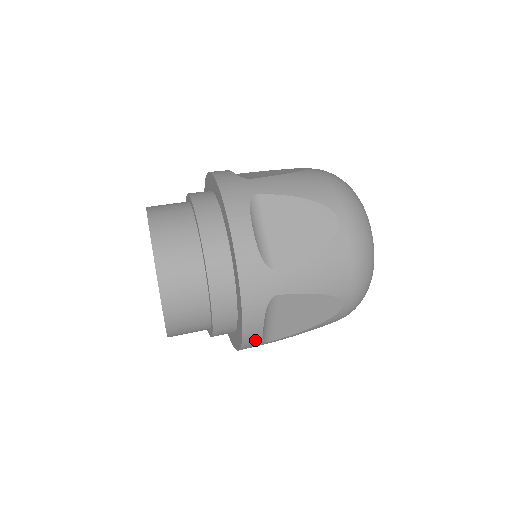
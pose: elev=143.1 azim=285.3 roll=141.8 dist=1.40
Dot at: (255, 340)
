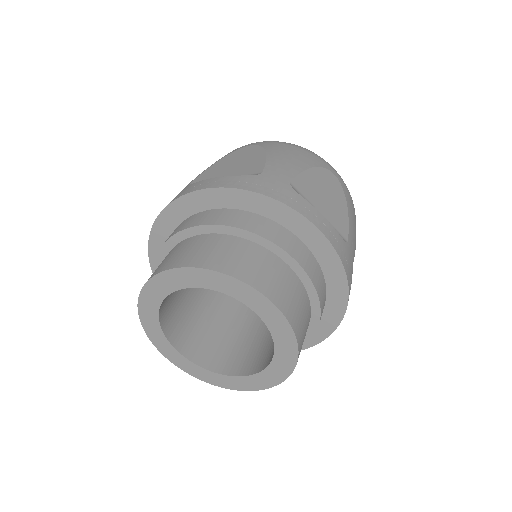
Dot at: (336, 238)
